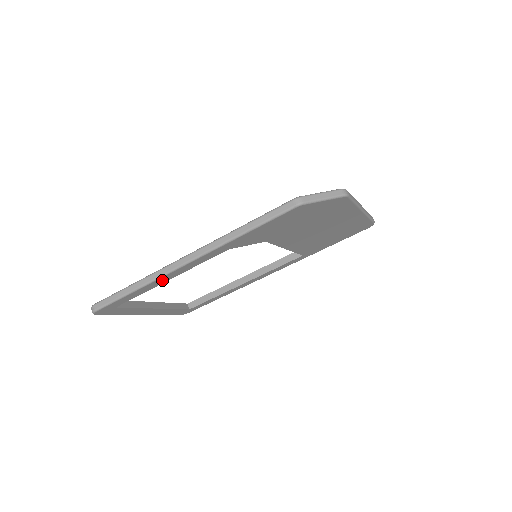
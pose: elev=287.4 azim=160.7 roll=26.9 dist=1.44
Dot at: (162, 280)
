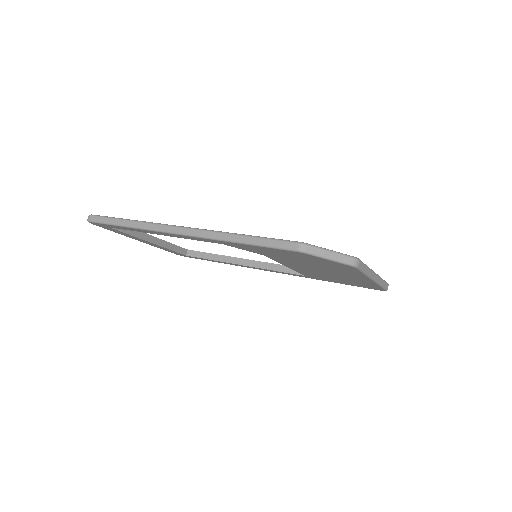
Dot at: (155, 232)
